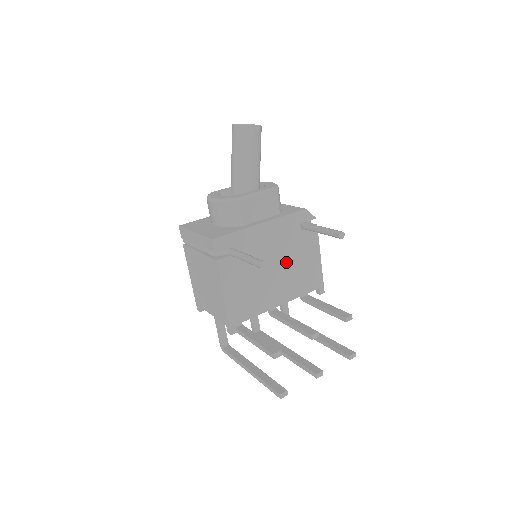
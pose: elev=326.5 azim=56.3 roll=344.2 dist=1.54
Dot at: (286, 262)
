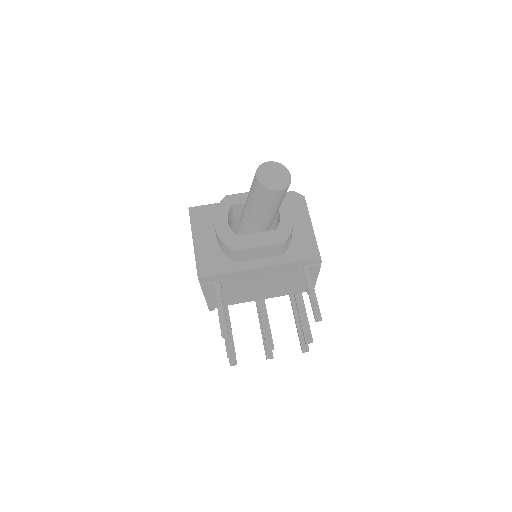
Dot at: (276, 283)
